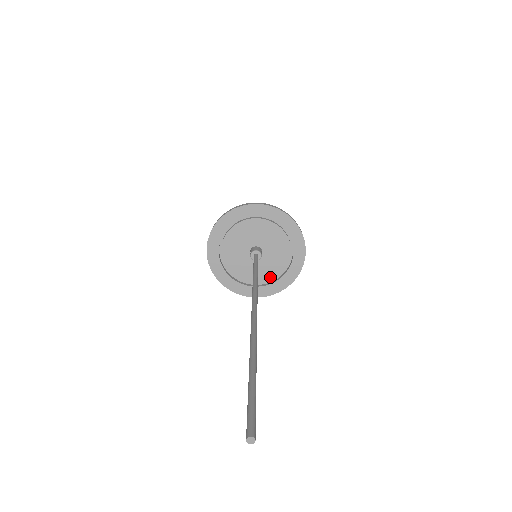
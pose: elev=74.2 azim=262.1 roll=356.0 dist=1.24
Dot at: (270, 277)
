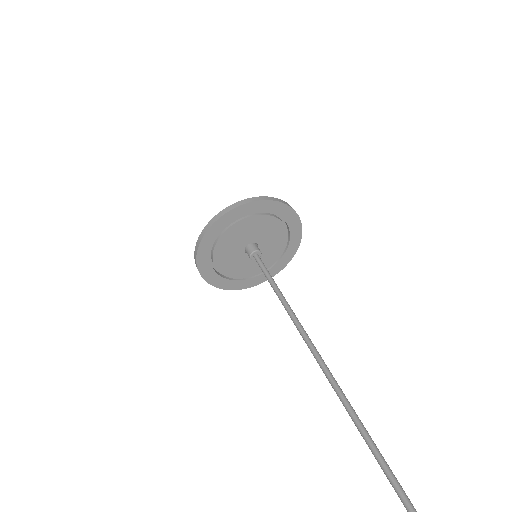
Dot at: (280, 249)
